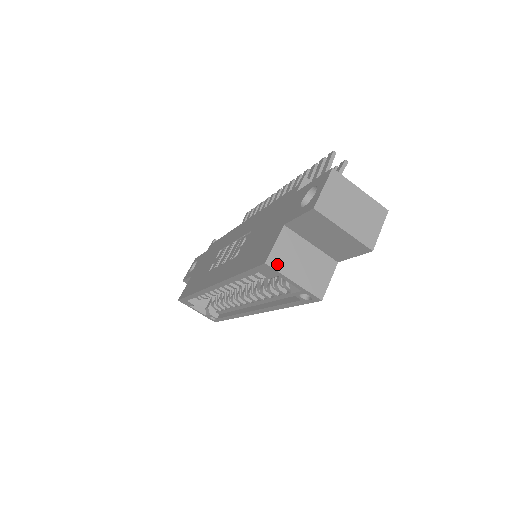
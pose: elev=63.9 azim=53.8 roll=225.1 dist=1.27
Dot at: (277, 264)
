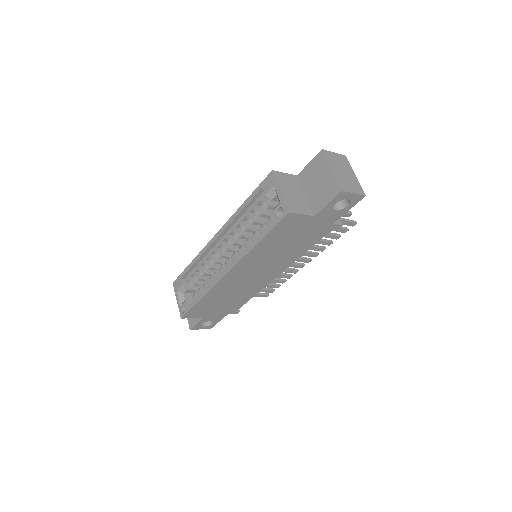
Dot at: (278, 177)
